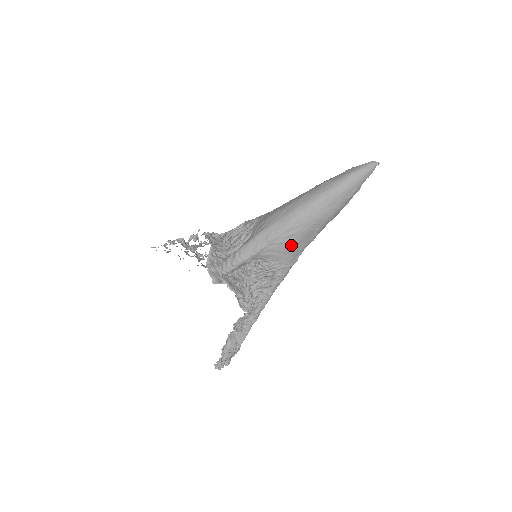
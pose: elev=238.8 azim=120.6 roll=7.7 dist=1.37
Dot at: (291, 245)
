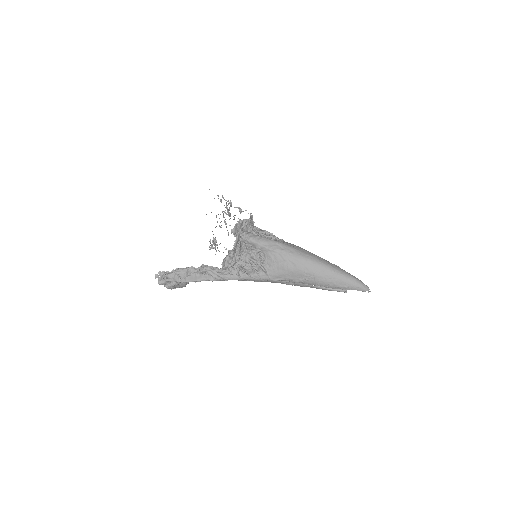
Dot at: (287, 268)
